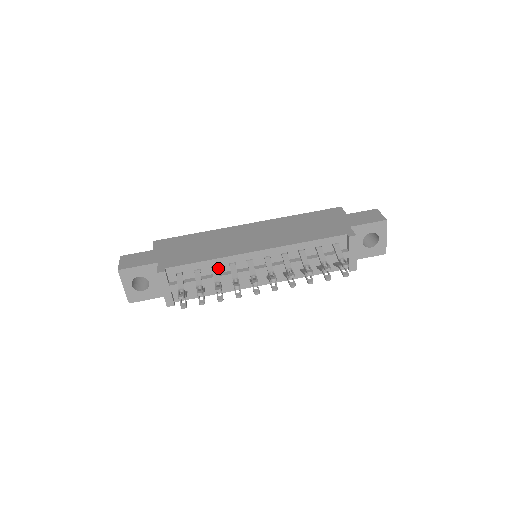
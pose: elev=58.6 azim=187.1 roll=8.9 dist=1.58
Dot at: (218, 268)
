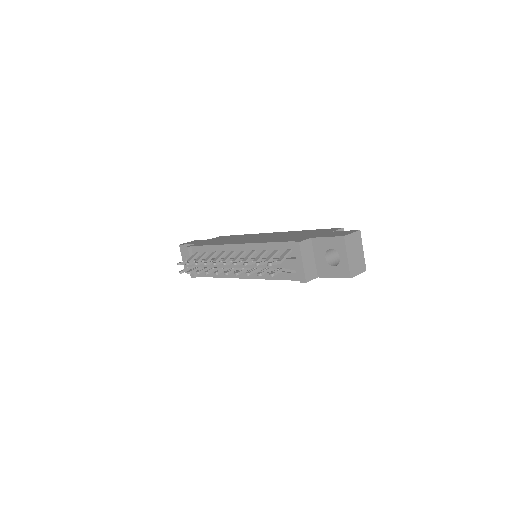
Dot at: (217, 254)
